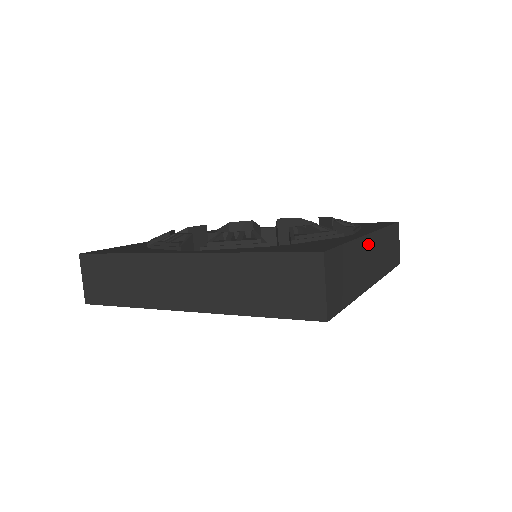
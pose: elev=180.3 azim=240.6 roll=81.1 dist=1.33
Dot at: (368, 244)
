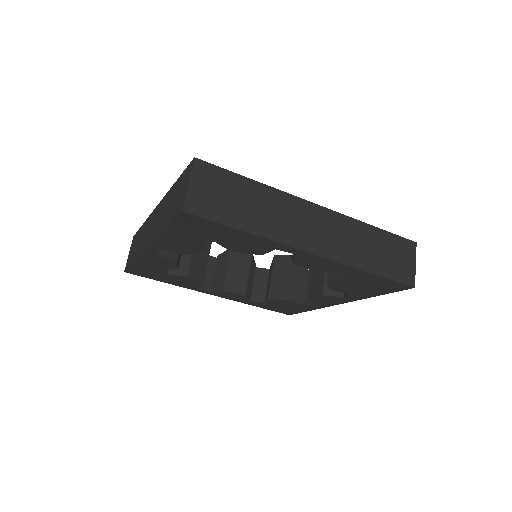
Dot at: (307, 210)
